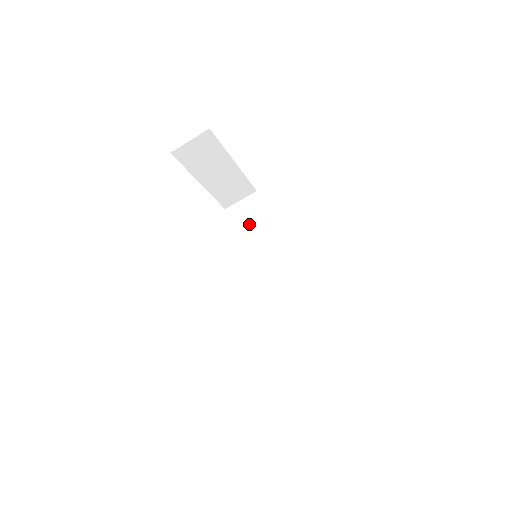
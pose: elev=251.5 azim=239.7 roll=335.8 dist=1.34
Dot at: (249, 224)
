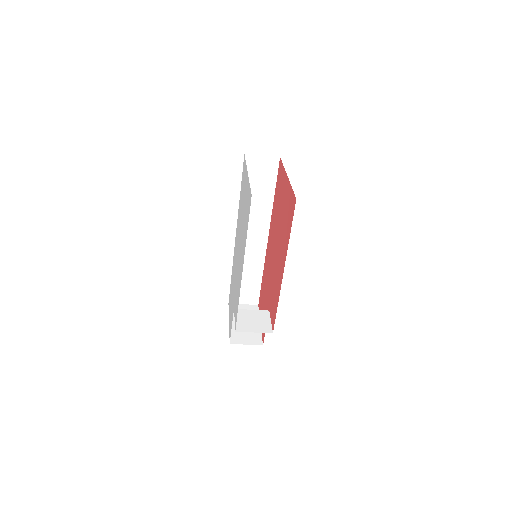
Dot at: (257, 182)
